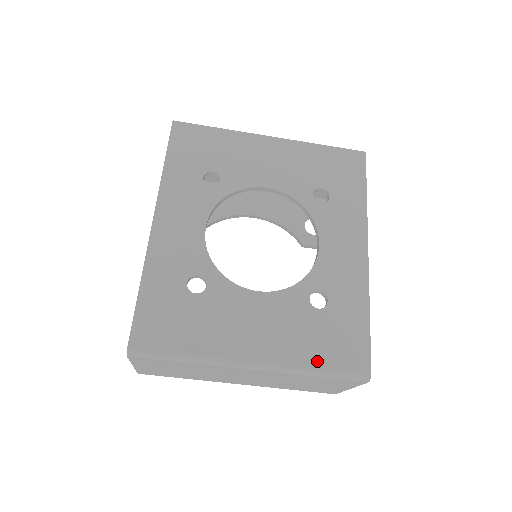
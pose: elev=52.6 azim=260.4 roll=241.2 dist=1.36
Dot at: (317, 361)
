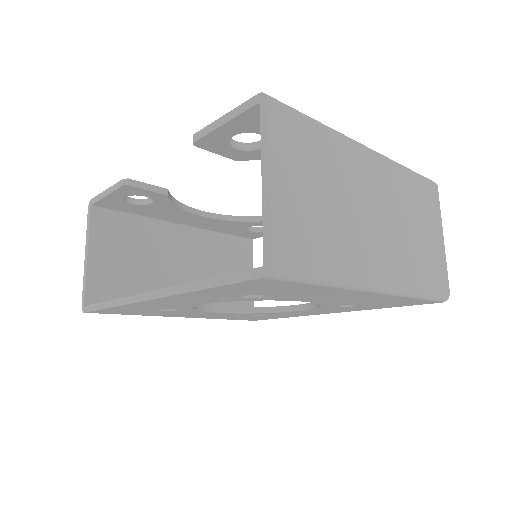
Dot at: occluded
